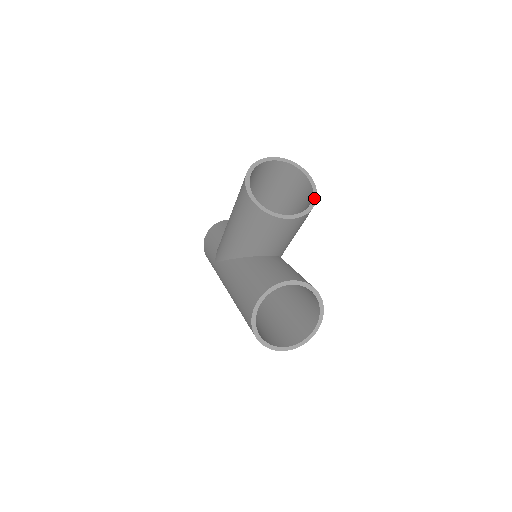
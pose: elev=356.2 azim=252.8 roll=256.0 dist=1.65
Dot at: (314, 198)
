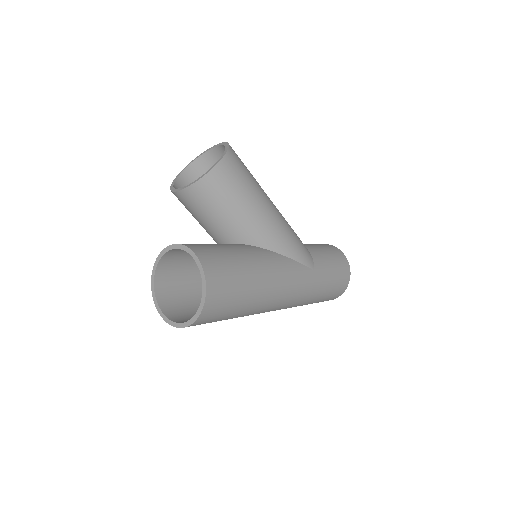
Dot at: (216, 163)
